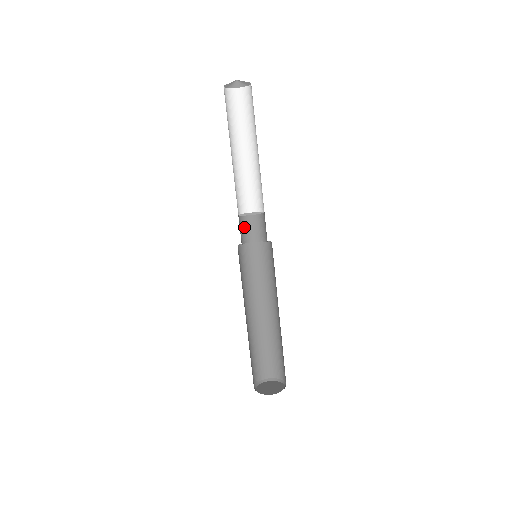
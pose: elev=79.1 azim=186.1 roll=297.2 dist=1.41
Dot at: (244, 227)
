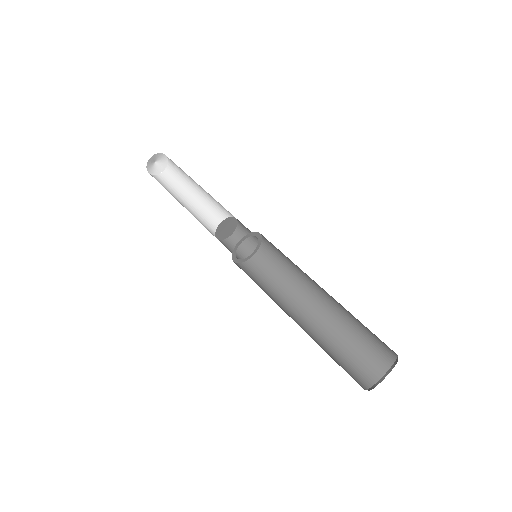
Dot at: occluded
